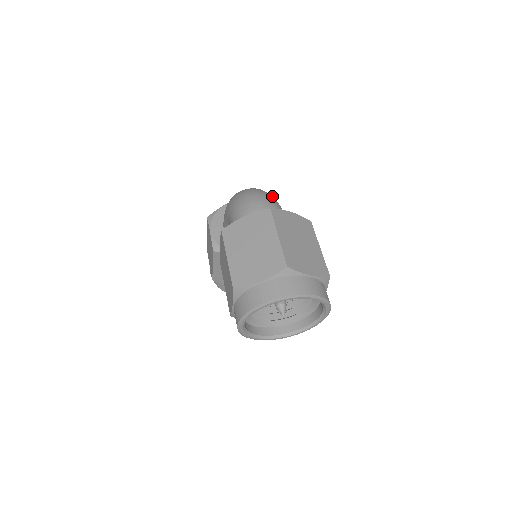
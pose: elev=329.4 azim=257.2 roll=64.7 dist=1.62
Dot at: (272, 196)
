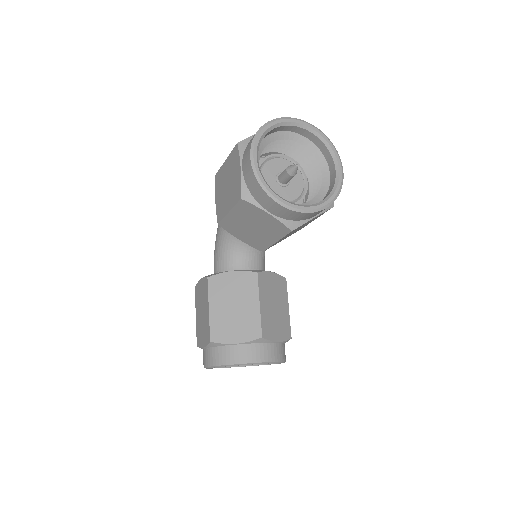
Dot at: occluded
